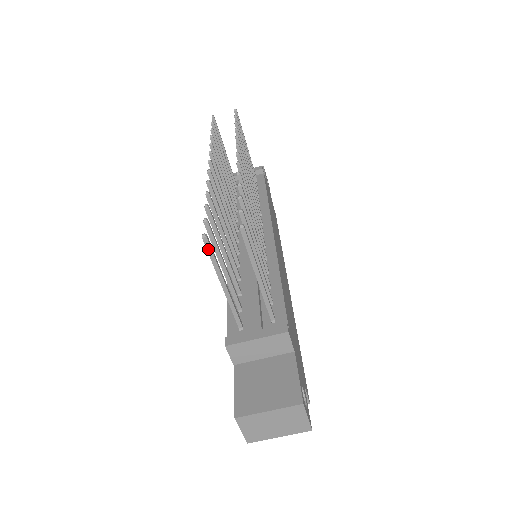
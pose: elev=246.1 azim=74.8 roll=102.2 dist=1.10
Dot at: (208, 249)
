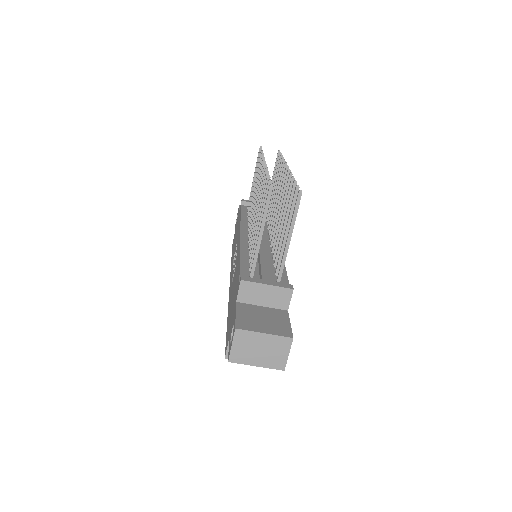
Dot at: (268, 197)
